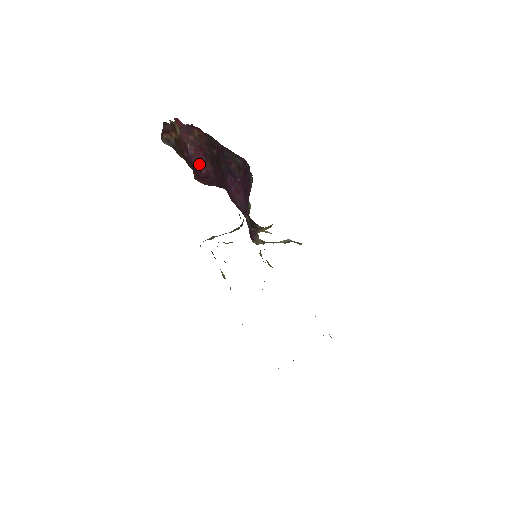
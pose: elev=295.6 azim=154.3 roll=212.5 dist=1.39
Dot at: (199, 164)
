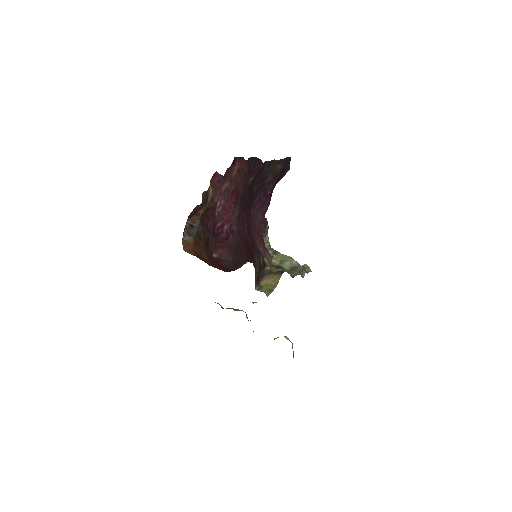
Dot at: (224, 220)
